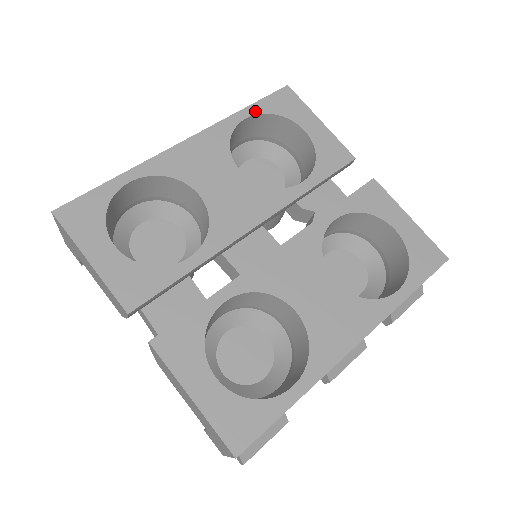
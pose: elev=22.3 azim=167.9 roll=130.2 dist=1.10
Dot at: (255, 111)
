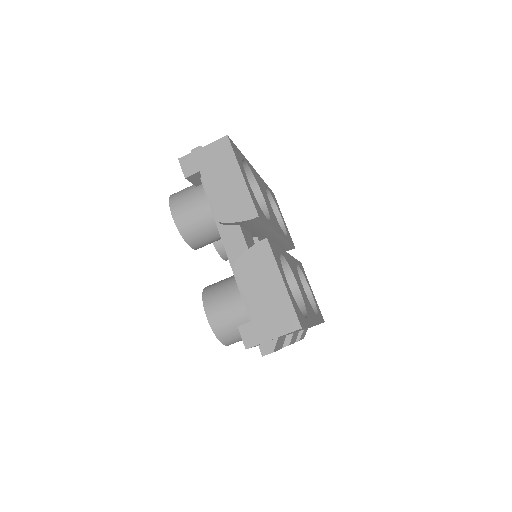
Dot at: occluded
